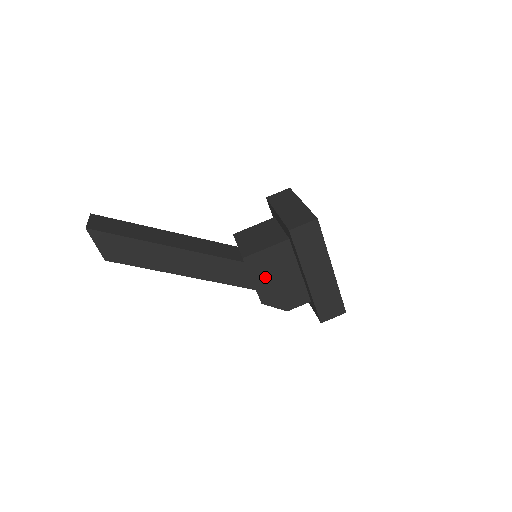
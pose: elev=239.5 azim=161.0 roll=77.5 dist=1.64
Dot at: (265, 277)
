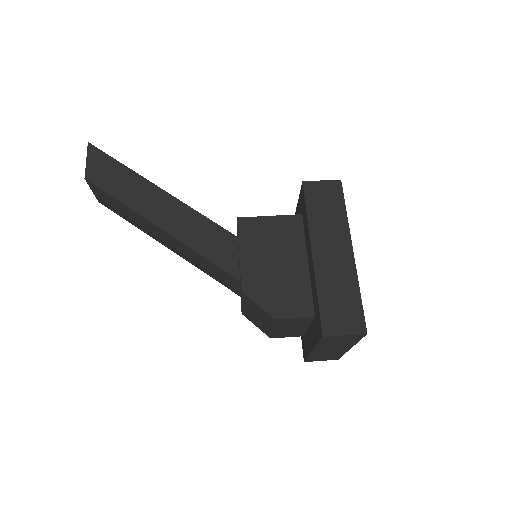
Dot at: (258, 253)
